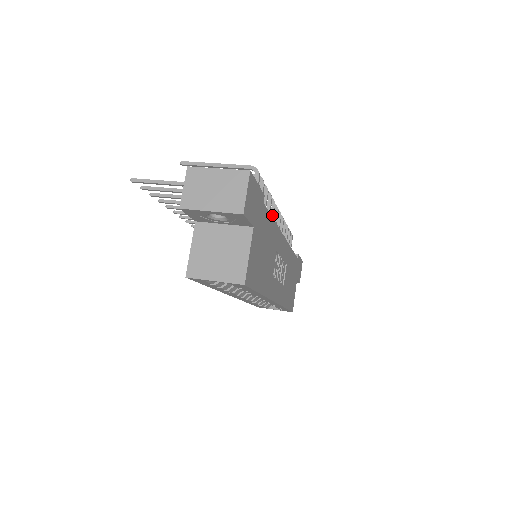
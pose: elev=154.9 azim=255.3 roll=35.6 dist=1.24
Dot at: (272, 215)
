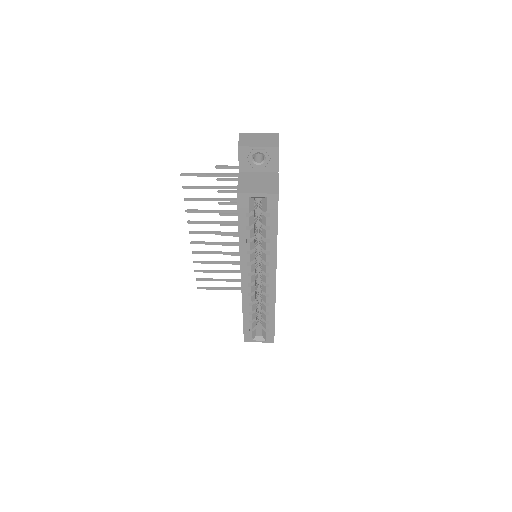
Dot at: occluded
